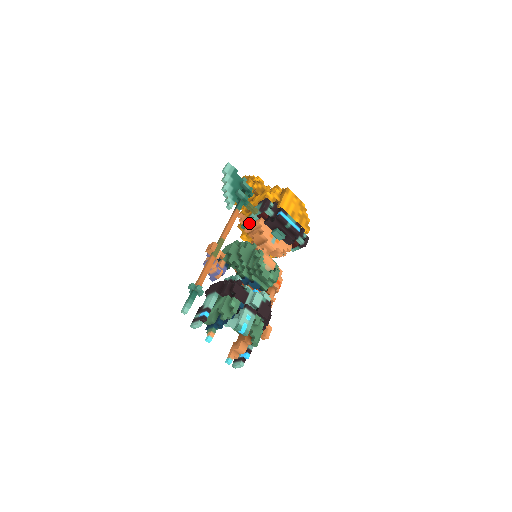
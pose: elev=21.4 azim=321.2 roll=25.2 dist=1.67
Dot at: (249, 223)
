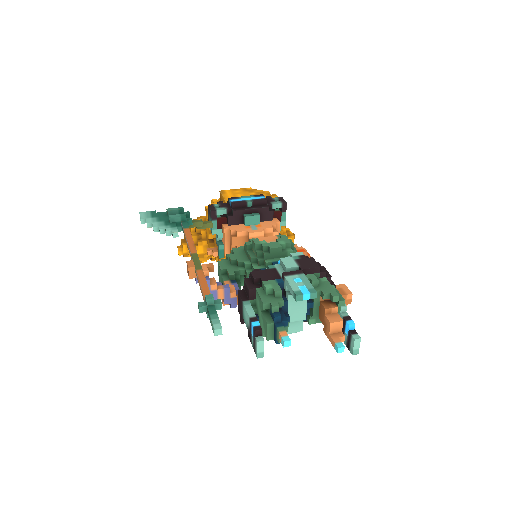
Dot at: (220, 244)
